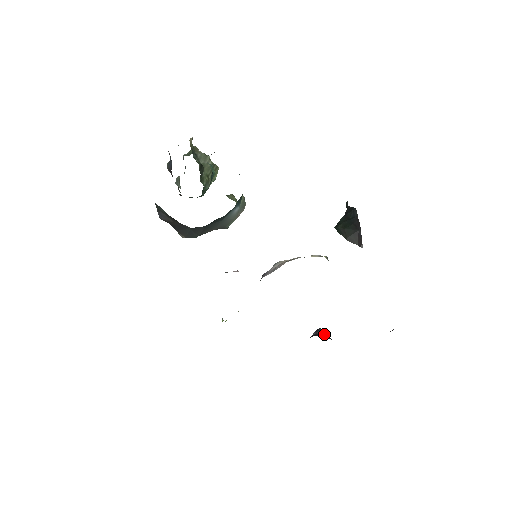
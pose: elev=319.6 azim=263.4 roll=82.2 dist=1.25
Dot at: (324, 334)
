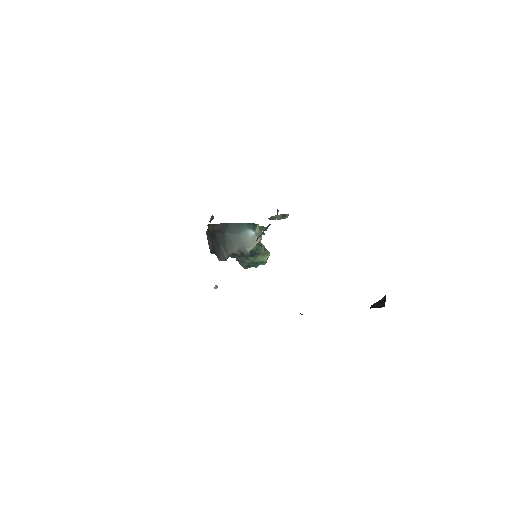
Dot at: occluded
